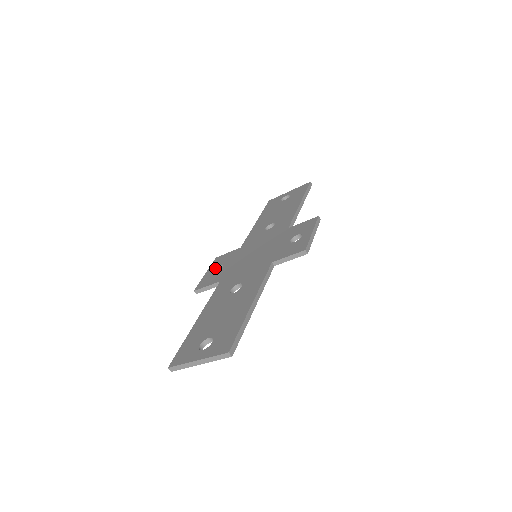
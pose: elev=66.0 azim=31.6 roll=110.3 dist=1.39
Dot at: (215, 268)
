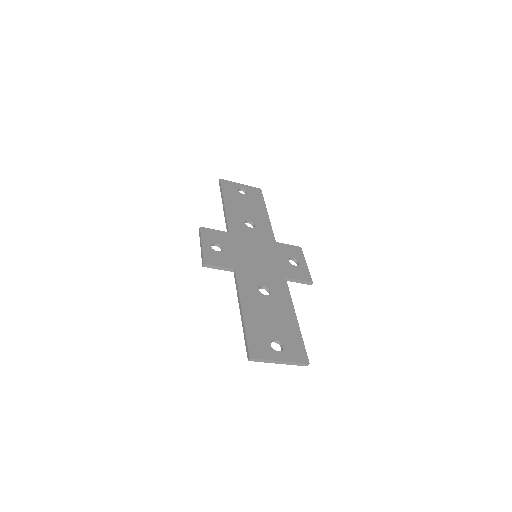
Dot at: (212, 244)
